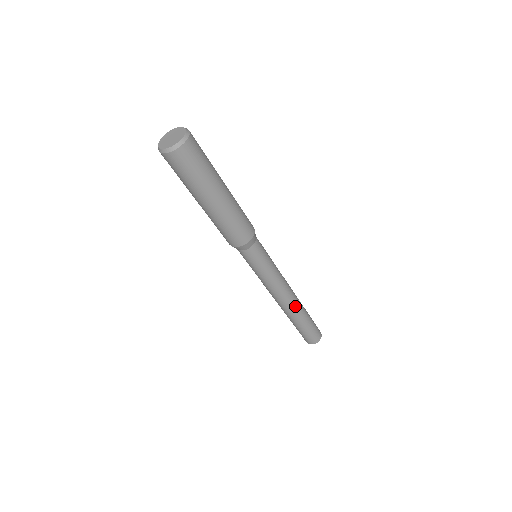
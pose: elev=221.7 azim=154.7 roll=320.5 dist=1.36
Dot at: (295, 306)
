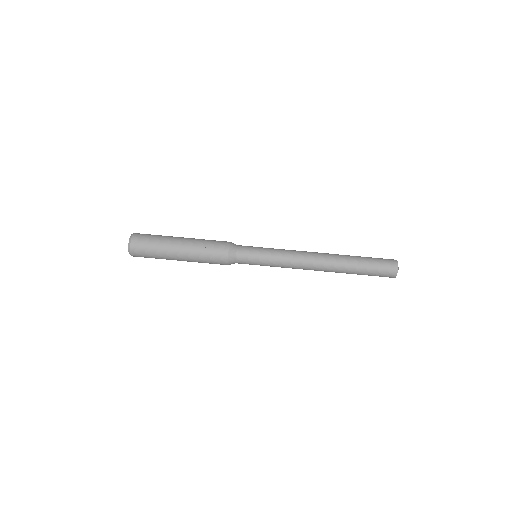
Dot at: (329, 261)
